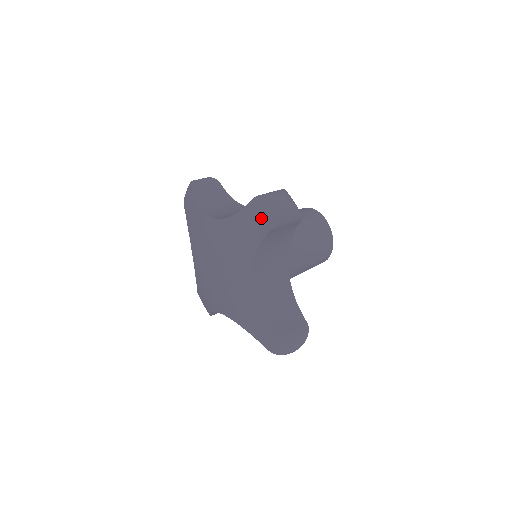
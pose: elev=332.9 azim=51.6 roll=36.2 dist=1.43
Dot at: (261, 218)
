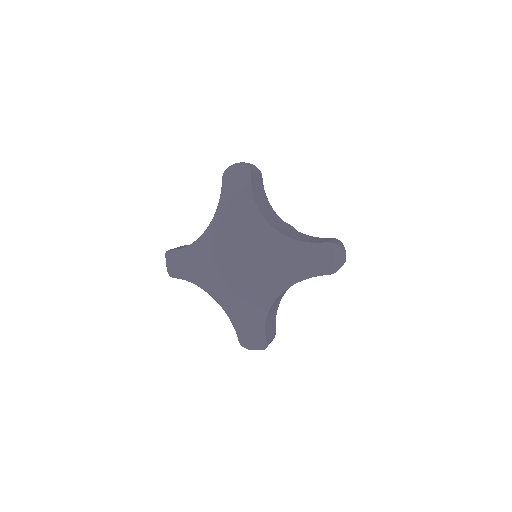
Dot at: (326, 261)
